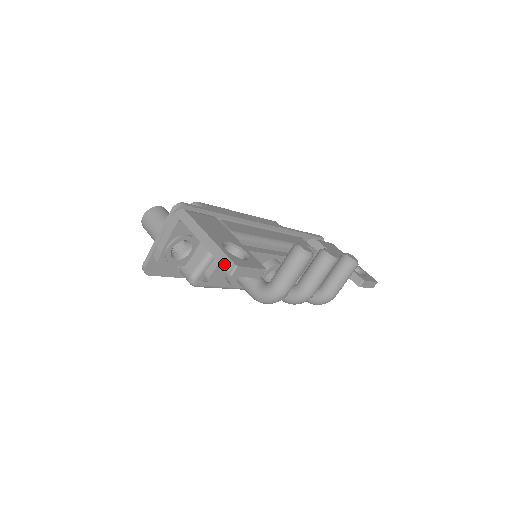
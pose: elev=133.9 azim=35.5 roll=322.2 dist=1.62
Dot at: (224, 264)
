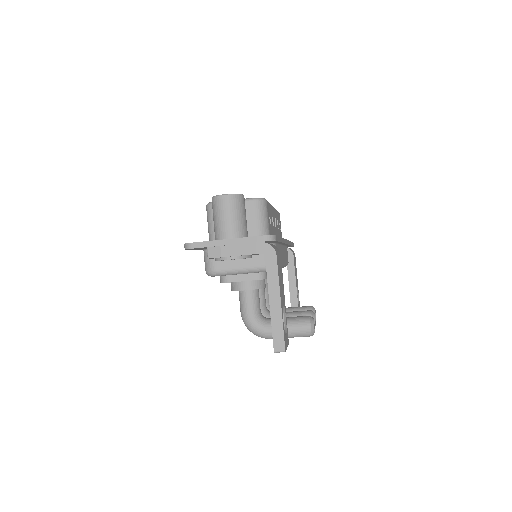
Dot at: (276, 339)
